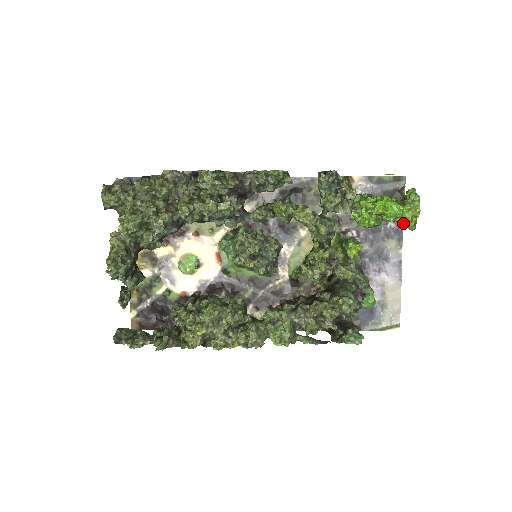
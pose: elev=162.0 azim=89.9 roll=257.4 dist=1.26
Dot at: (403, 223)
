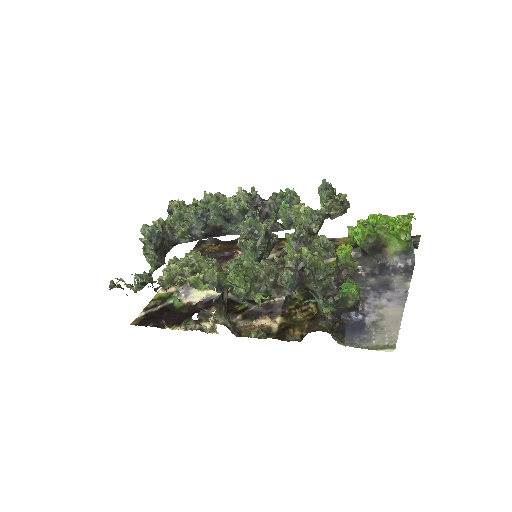
Dot at: (394, 227)
